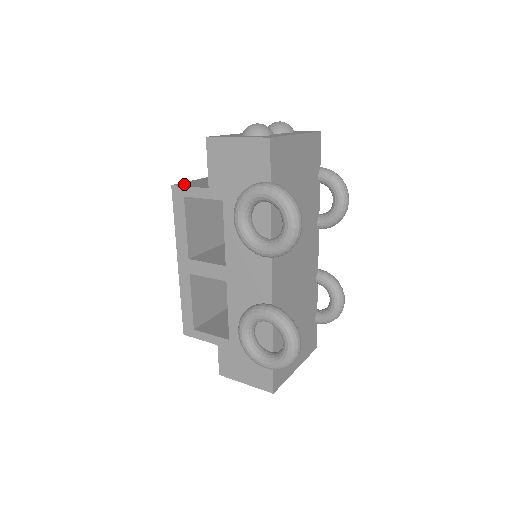
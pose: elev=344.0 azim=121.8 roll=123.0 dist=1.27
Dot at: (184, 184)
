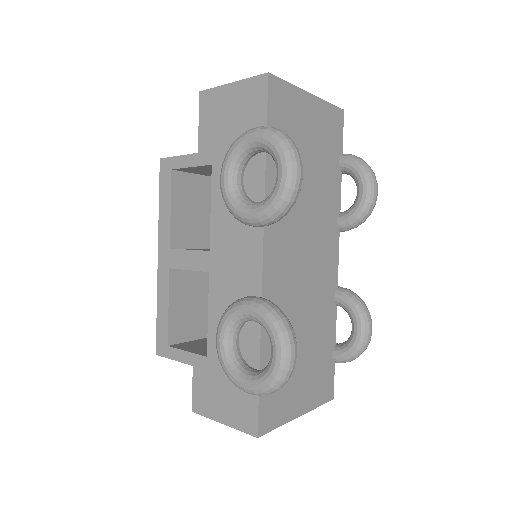
Dot at: occluded
